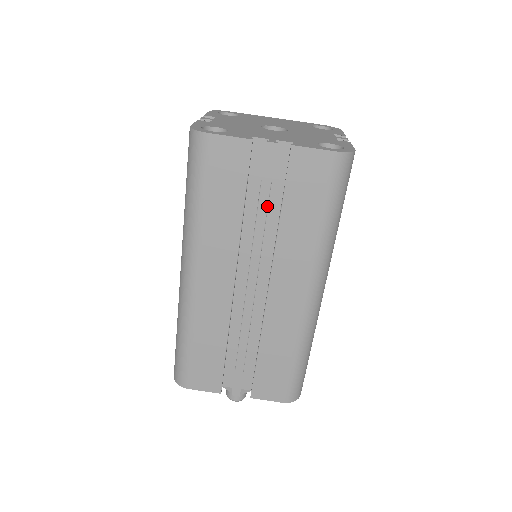
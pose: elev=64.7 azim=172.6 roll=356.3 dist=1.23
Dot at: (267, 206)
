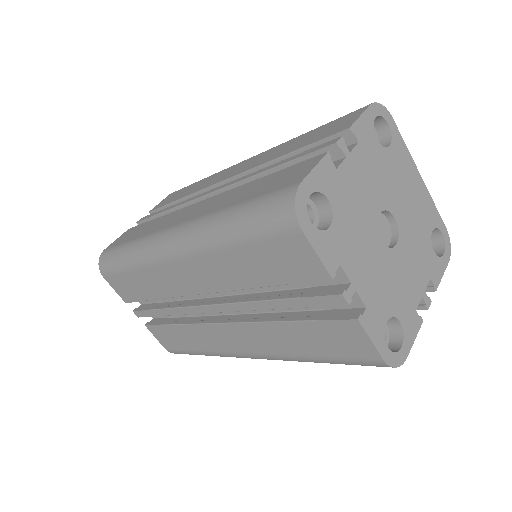
Dot at: (284, 308)
